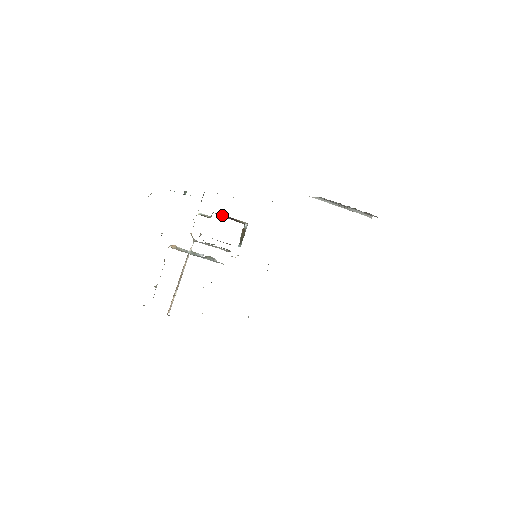
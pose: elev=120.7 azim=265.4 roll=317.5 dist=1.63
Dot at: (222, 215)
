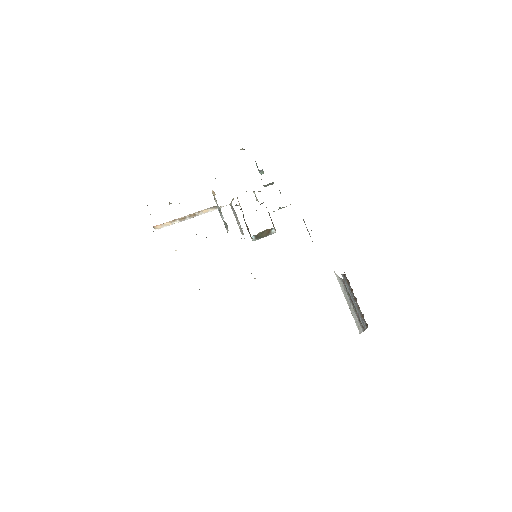
Dot at: occluded
